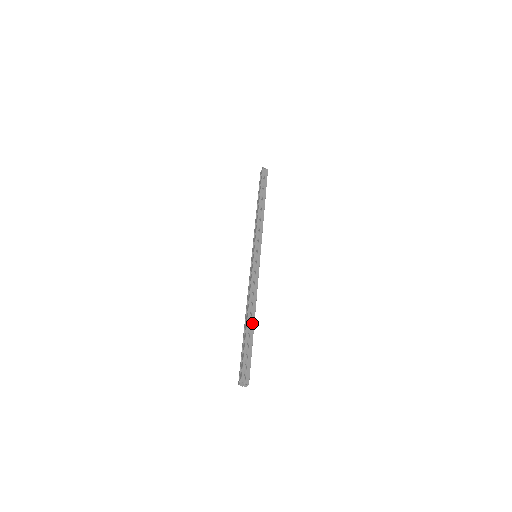
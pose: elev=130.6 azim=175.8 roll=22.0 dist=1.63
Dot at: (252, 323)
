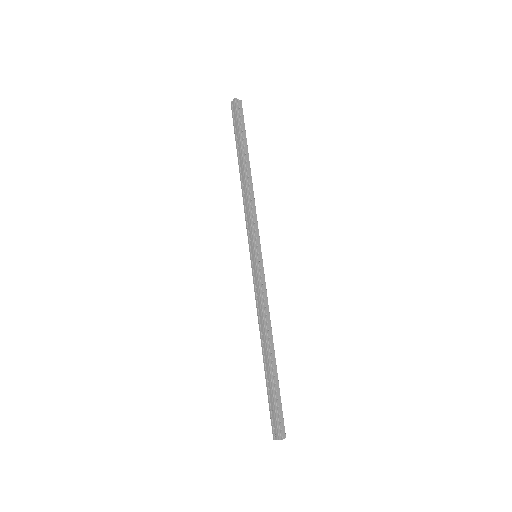
Dot at: (273, 359)
